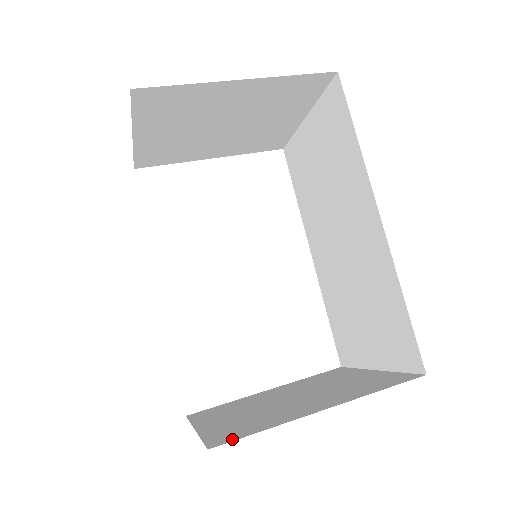
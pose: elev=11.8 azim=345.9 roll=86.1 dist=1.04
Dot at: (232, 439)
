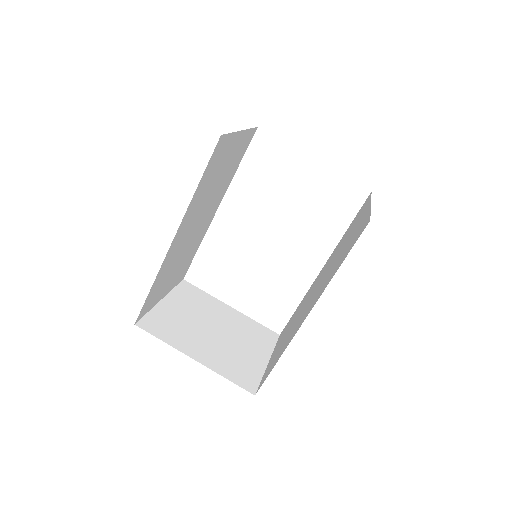
Dot at: (148, 330)
